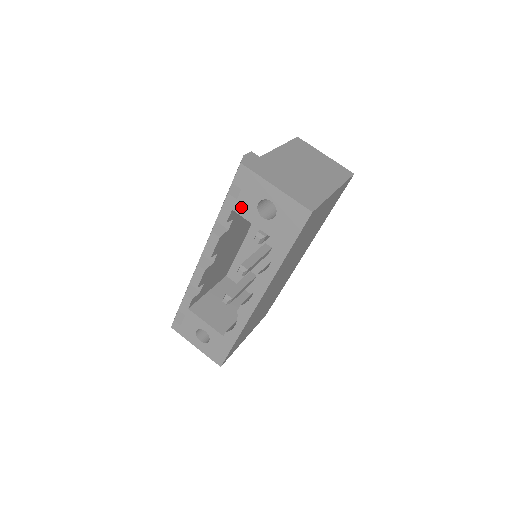
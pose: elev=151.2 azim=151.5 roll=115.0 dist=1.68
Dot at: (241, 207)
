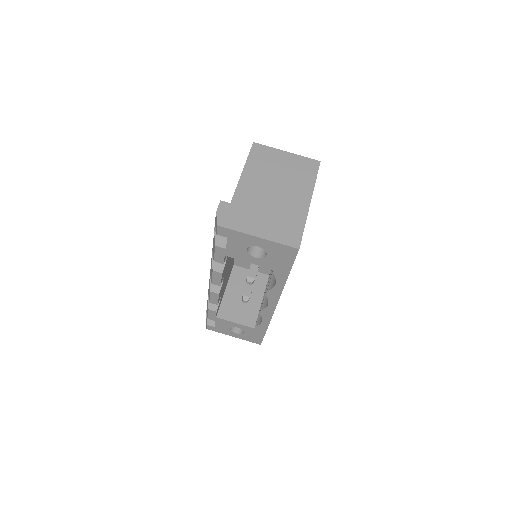
Dot at: (232, 253)
